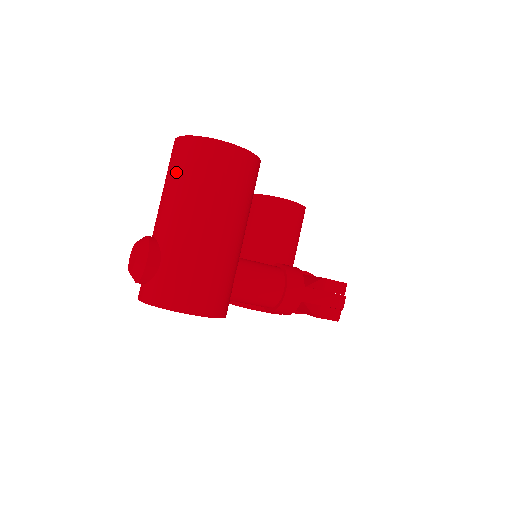
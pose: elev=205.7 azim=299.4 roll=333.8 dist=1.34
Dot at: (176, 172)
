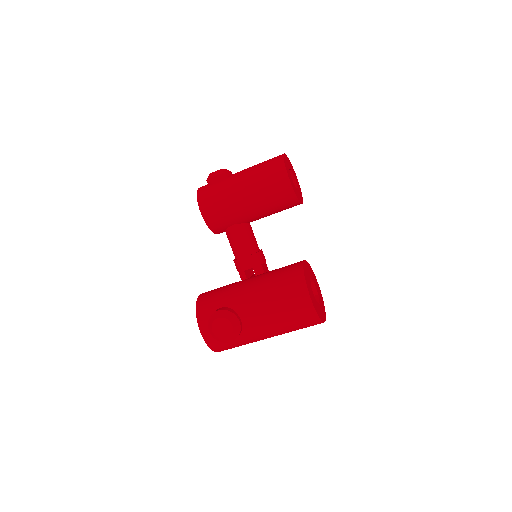
Dot at: (290, 319)
